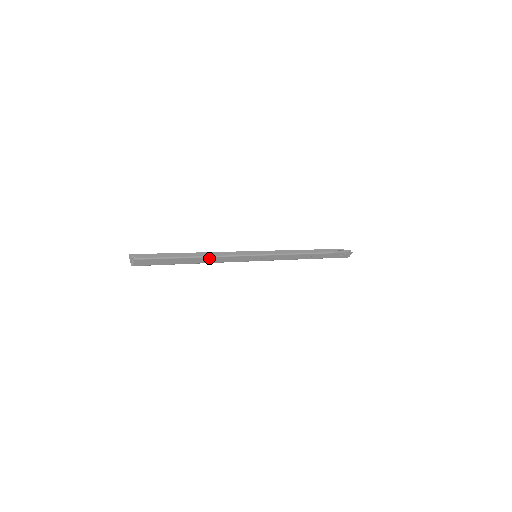
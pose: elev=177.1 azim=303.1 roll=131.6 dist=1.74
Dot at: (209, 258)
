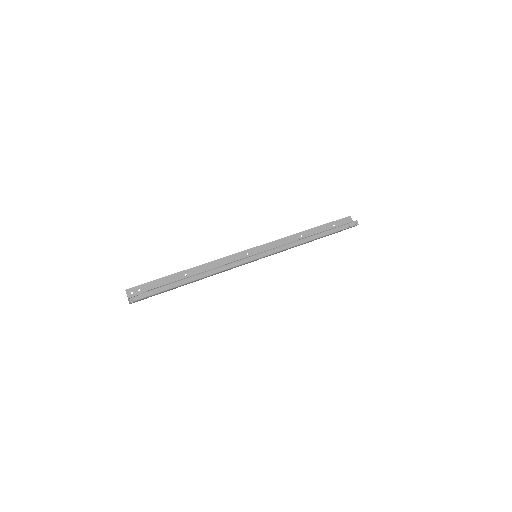
Dot at: (207, 276)
